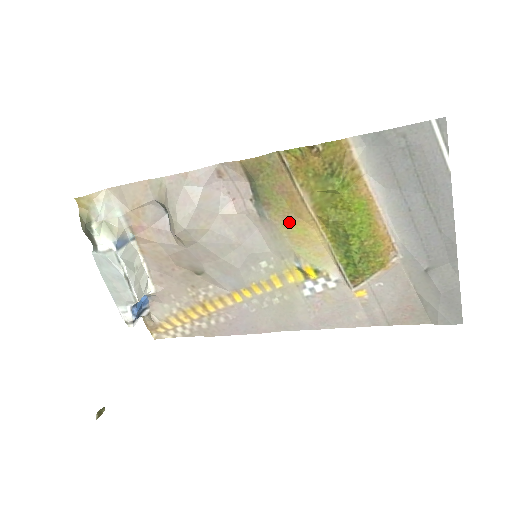
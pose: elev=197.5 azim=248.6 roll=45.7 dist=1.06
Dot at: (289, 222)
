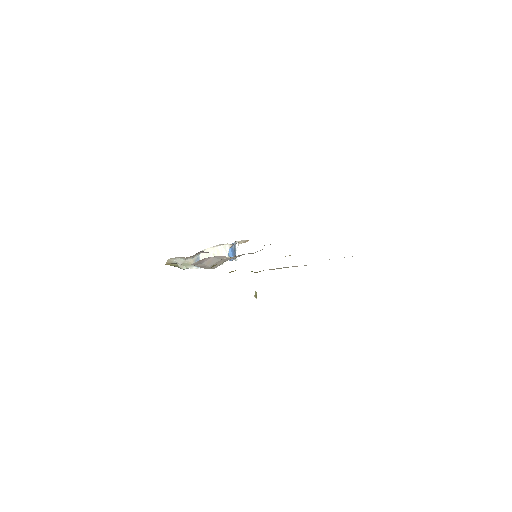
Dot at: occluded
